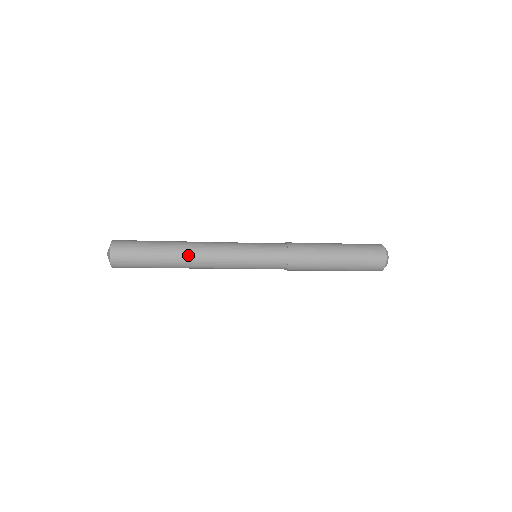
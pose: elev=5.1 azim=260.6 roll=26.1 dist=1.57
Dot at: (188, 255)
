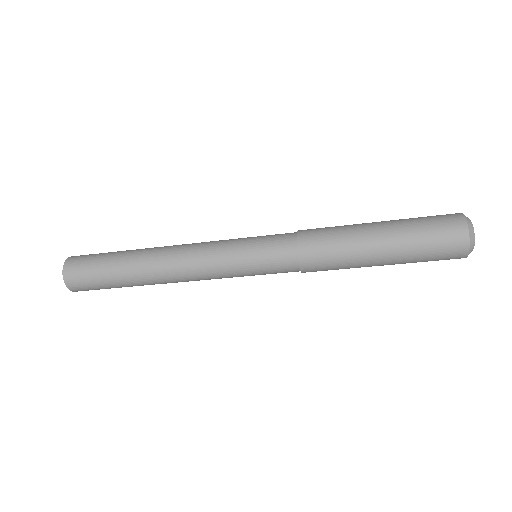
Dot at: (156, 262)
